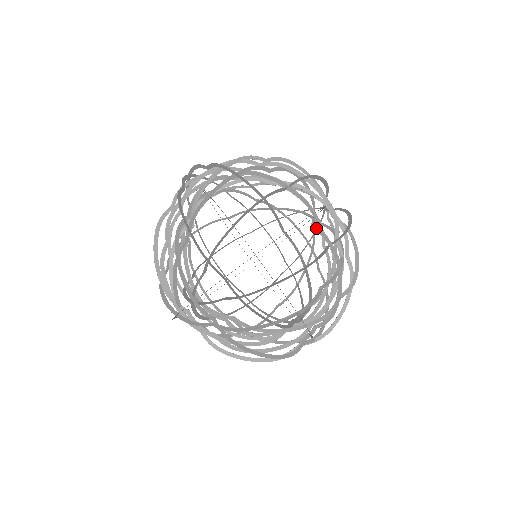
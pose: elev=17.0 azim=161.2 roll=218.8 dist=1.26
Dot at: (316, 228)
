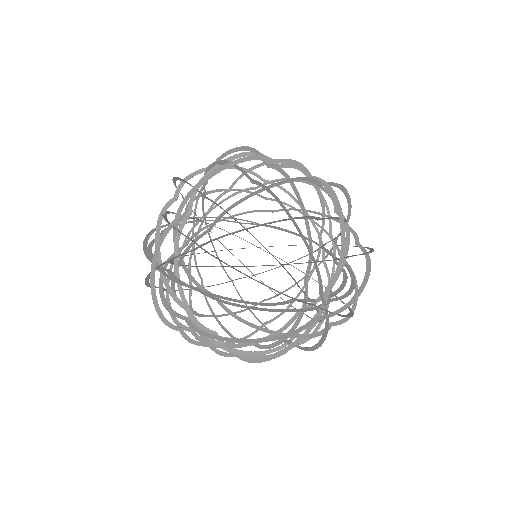
Dot at: (331, 273)
